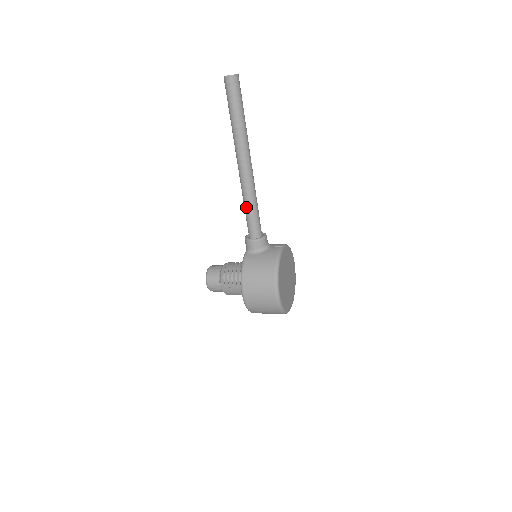
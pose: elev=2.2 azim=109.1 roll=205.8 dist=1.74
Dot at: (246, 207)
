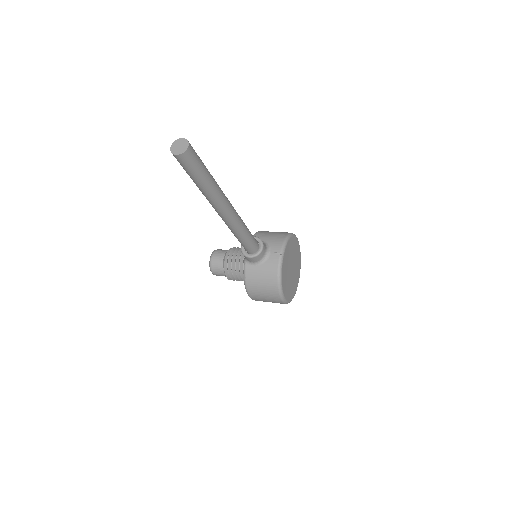
Dot at: (236, 237)
